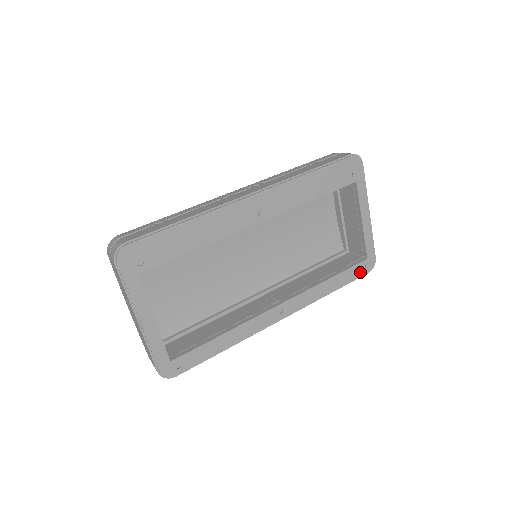
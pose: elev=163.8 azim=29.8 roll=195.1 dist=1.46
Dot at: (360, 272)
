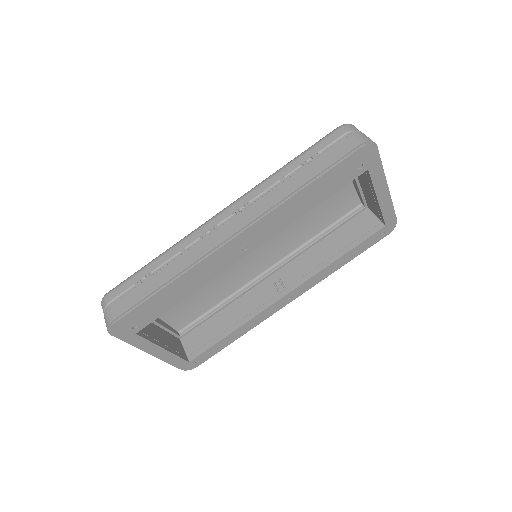
Dot at: (377, 239)
